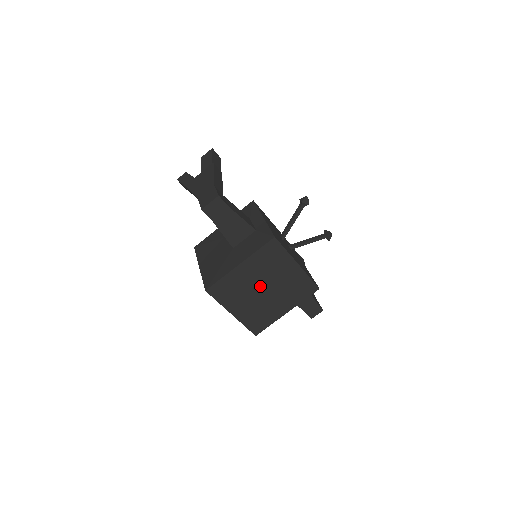
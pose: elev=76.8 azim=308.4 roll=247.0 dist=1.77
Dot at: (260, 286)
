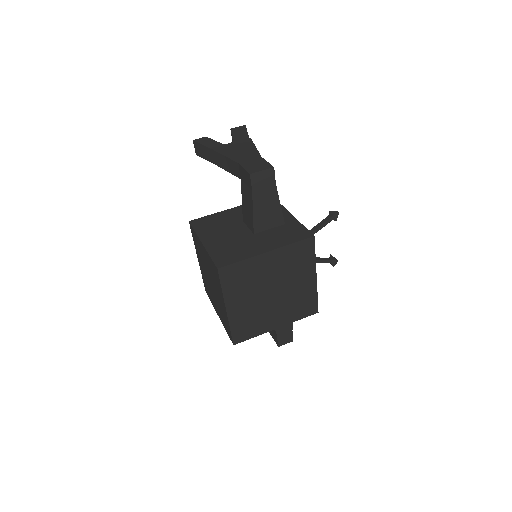
Dot at: (271, 286)
